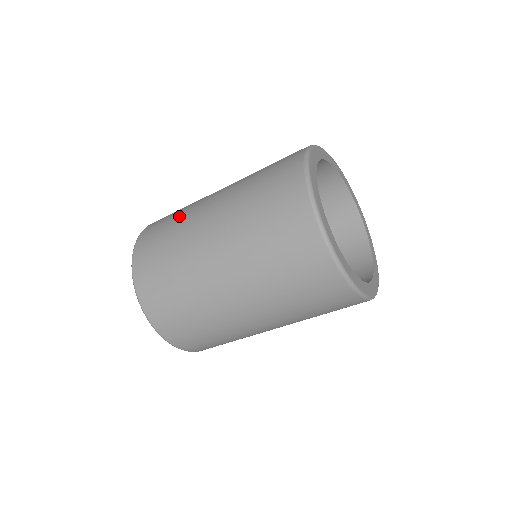
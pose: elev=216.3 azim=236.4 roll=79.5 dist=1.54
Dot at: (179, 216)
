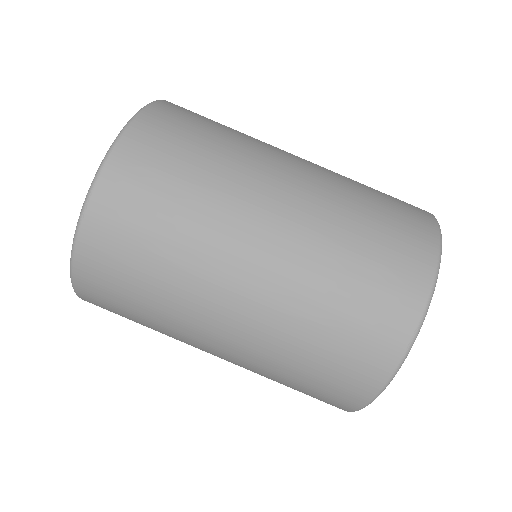
Dot at: occluded
